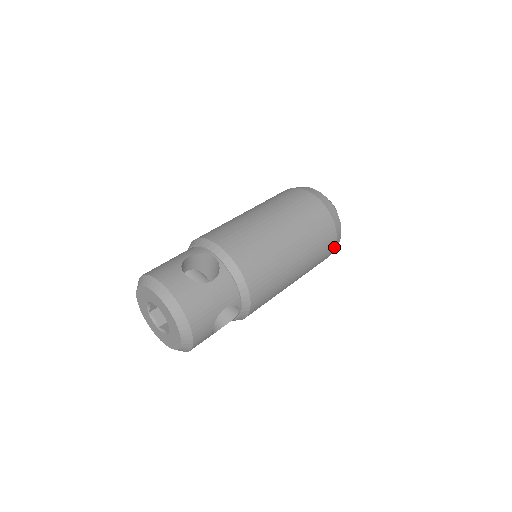
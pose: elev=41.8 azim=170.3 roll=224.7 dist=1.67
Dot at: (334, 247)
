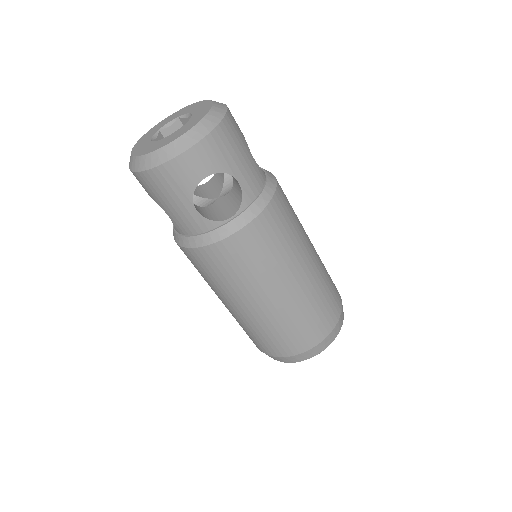
Dot at: (319, 341)
